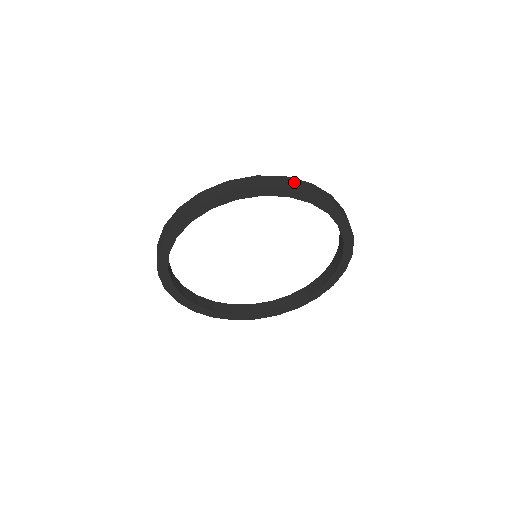
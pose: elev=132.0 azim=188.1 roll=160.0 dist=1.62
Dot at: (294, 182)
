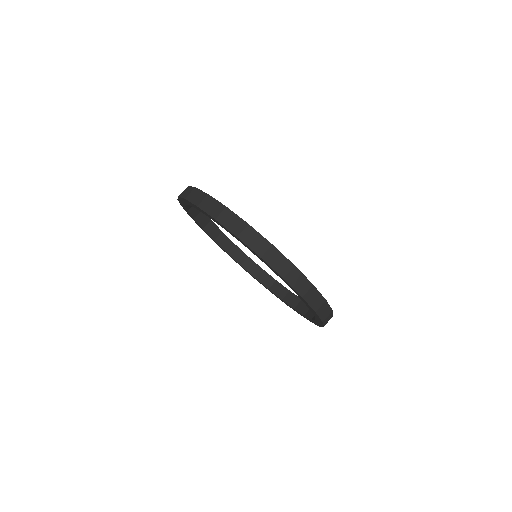
Dot at: (274, 255)
